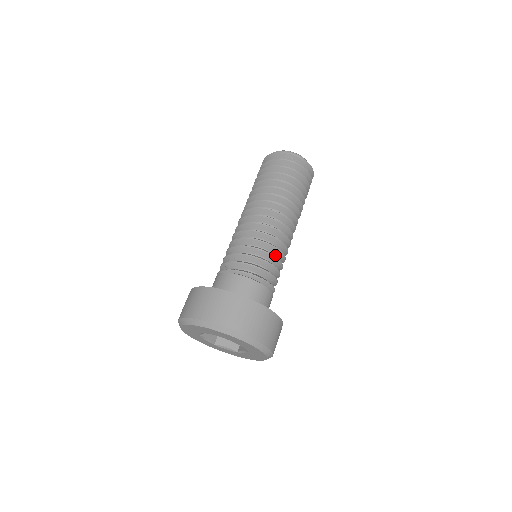
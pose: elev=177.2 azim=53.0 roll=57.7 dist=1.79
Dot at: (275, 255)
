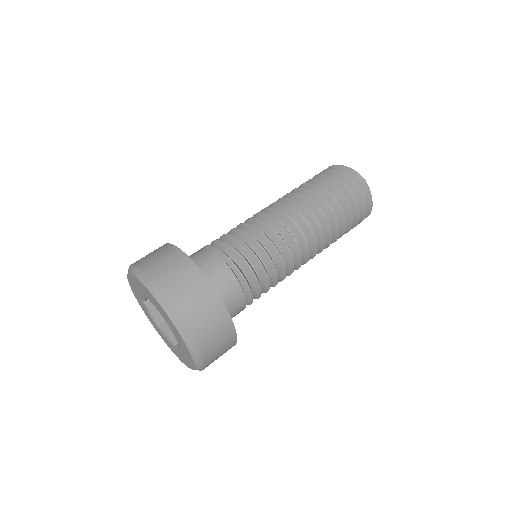
Dot at: (273, 259)
